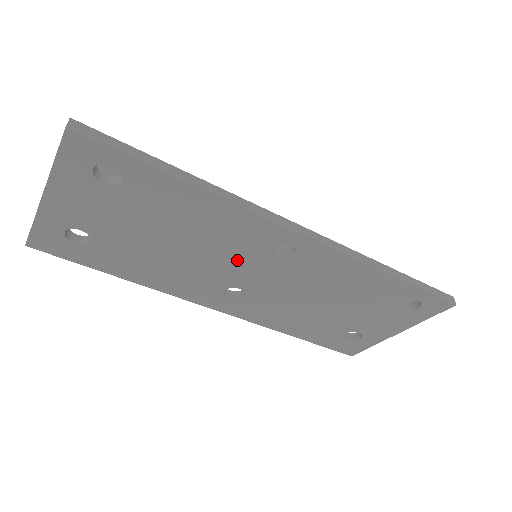
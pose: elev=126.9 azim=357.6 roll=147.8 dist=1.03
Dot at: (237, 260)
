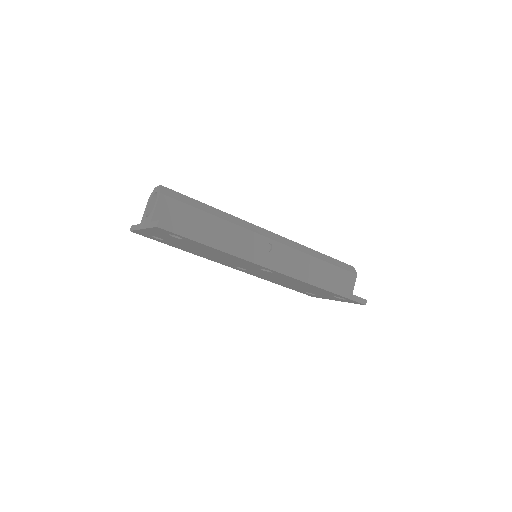
Dot at: (242, 264)
